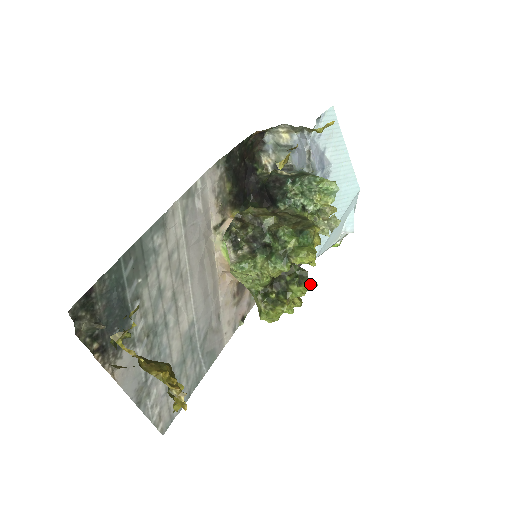
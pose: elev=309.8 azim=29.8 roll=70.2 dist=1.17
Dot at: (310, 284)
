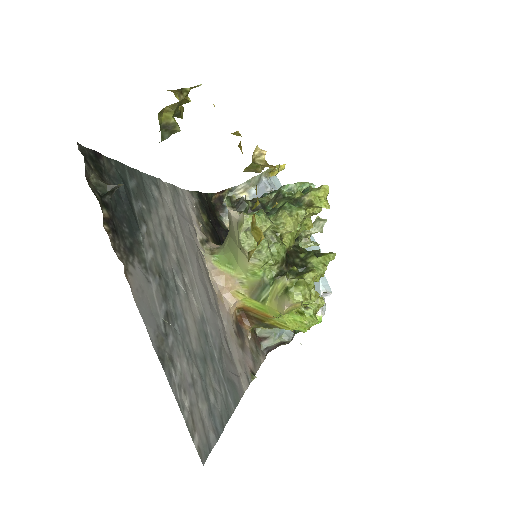
Dot at: (328, 253)
